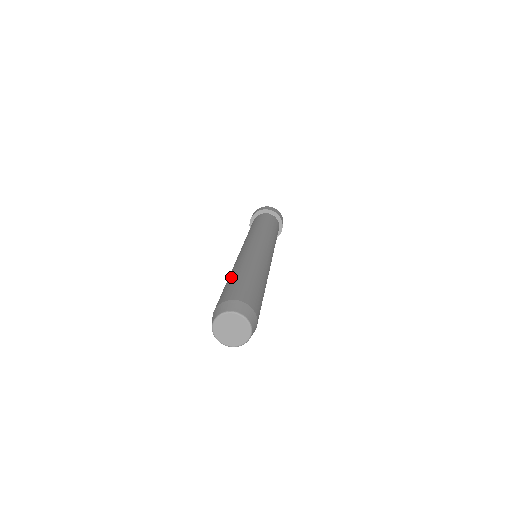
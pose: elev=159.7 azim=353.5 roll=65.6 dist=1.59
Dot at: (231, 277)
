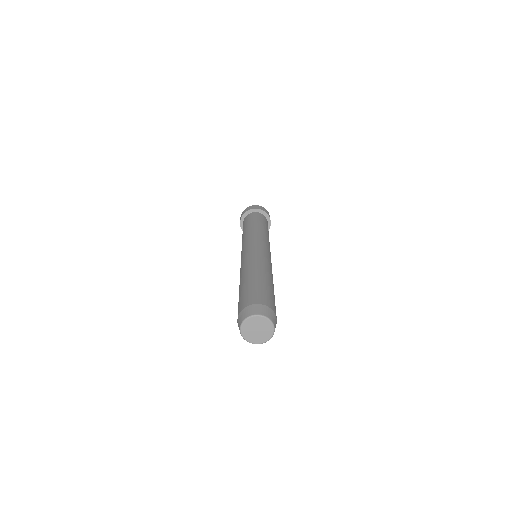
Dot at: (254, 277)
